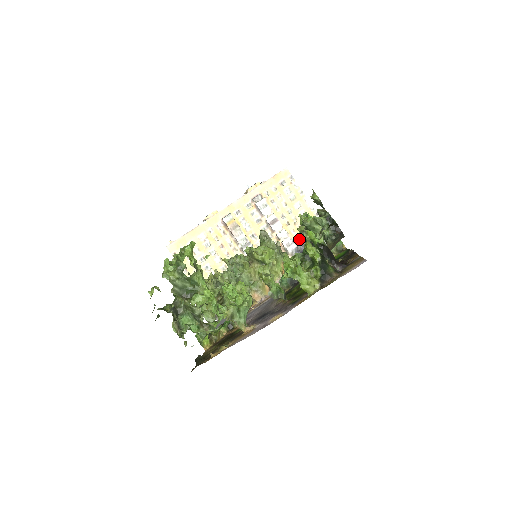
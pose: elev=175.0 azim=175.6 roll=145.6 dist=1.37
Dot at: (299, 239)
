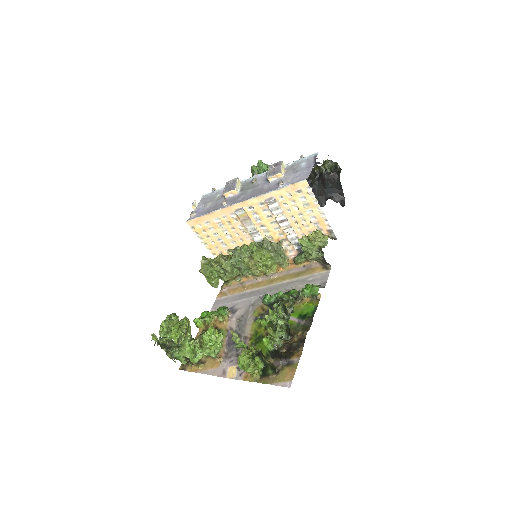
Dot at: (304, 235)
